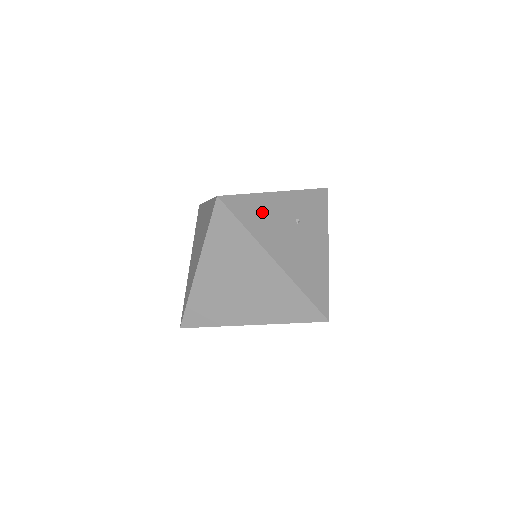
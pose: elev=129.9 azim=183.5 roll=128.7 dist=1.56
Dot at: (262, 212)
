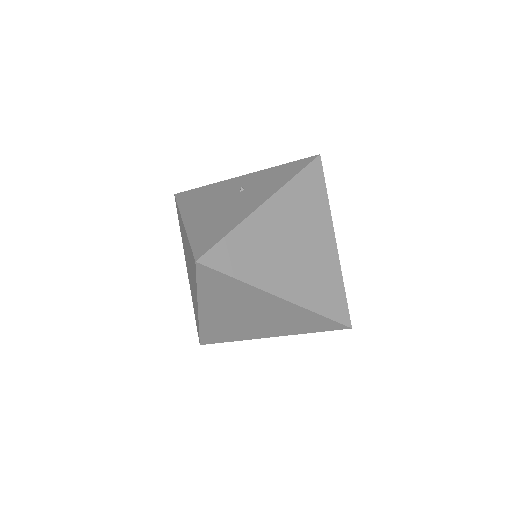
Dot at: (206, 193)
